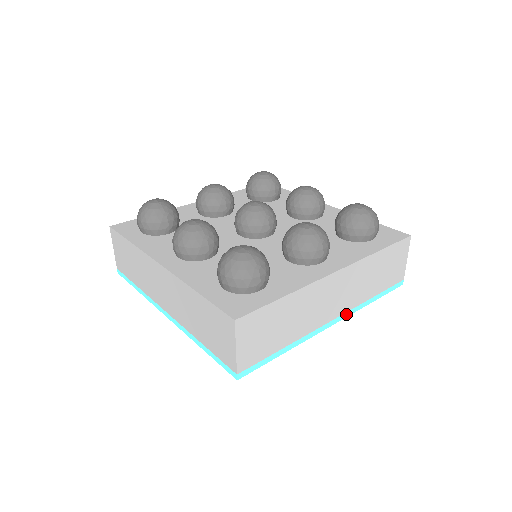
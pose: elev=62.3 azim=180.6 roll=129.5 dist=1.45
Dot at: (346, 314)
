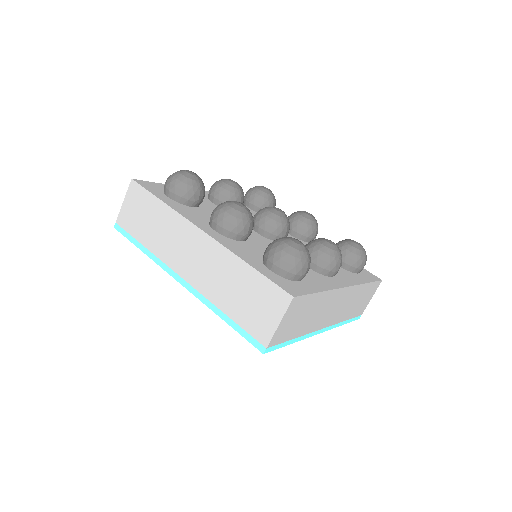
Dot at: (330, 327)
